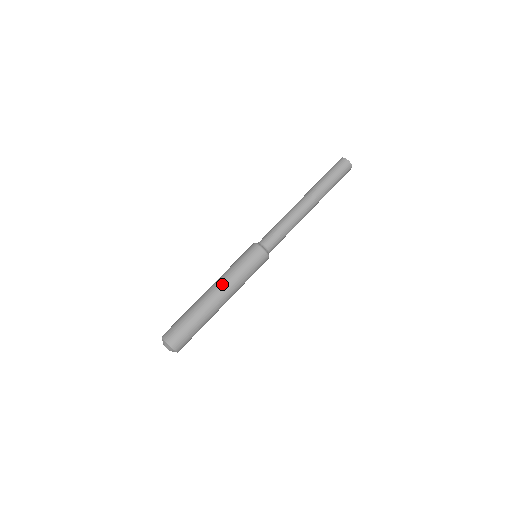
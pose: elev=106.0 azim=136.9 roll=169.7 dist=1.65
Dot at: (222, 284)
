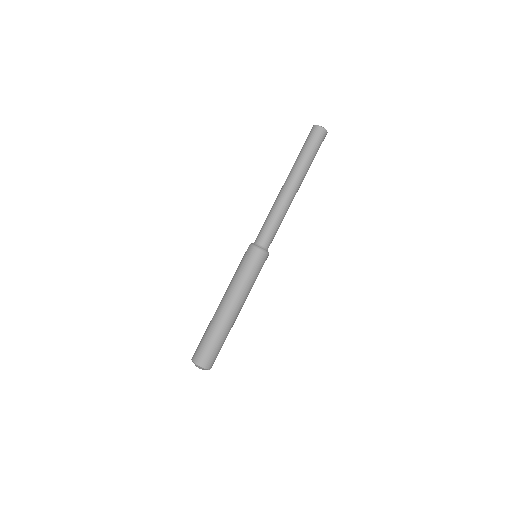
Dot at: (227, 293)
